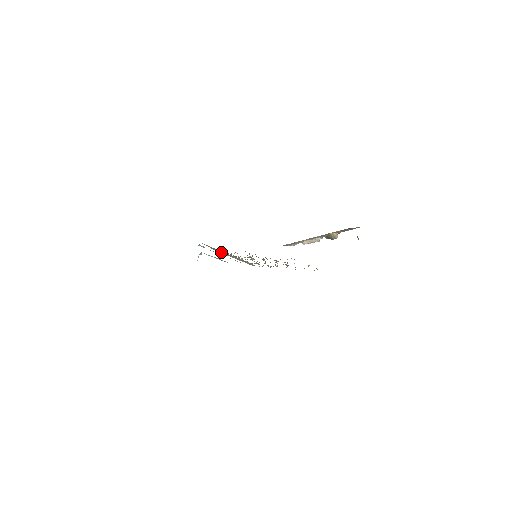
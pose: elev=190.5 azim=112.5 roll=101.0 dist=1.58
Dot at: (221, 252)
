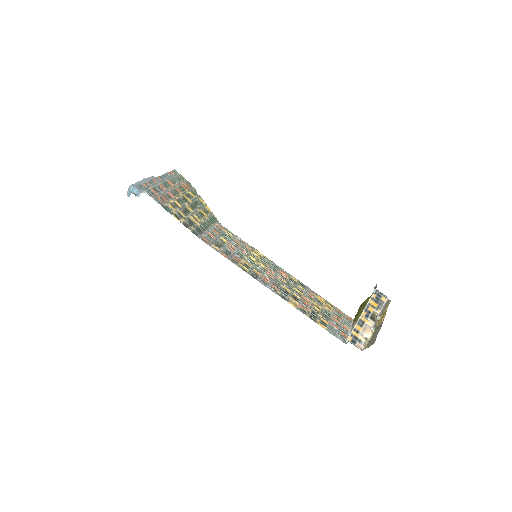
Dot at: (197, 229)
